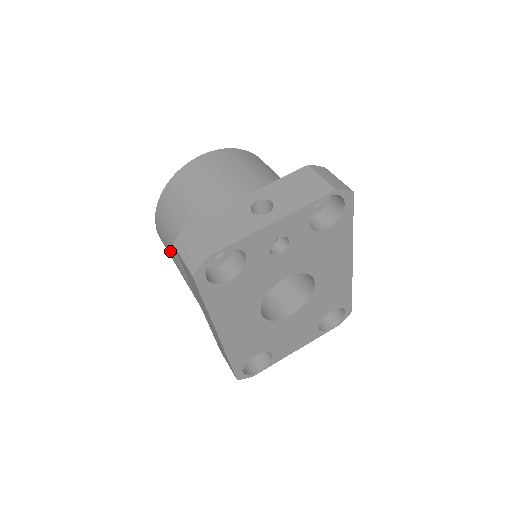
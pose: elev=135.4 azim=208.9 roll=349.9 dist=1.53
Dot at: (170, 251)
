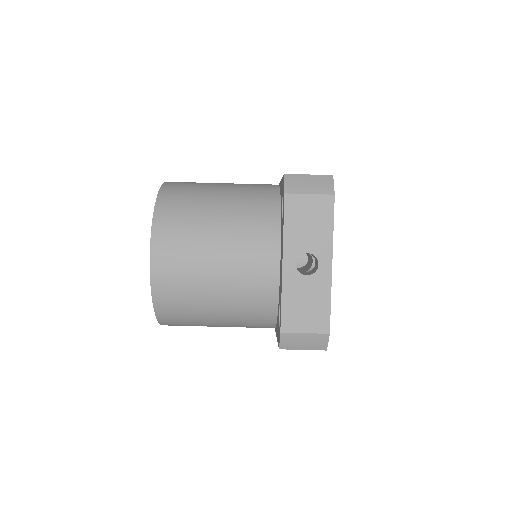
Dot at: occluded
